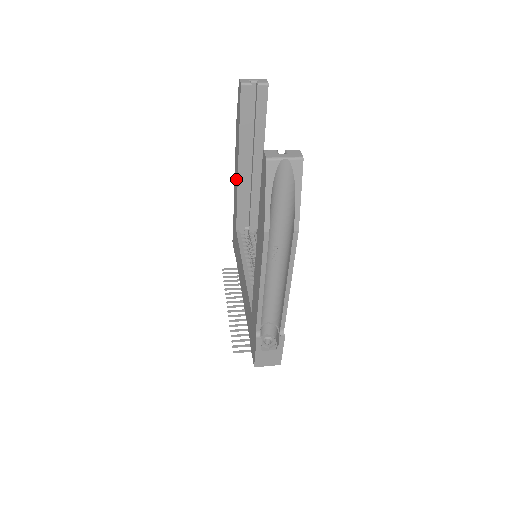
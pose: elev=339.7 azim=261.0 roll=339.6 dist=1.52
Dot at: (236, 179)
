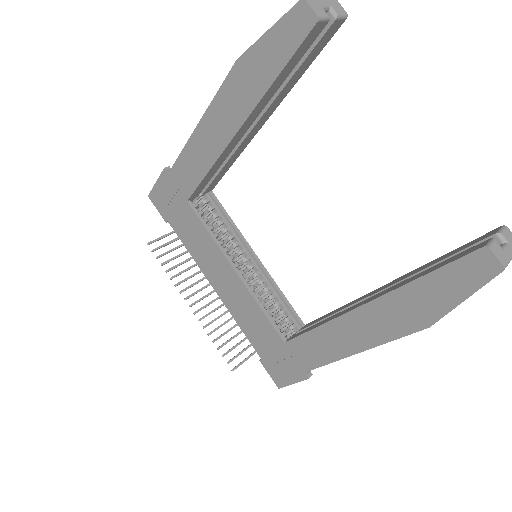
Dot at: (212, 141)
